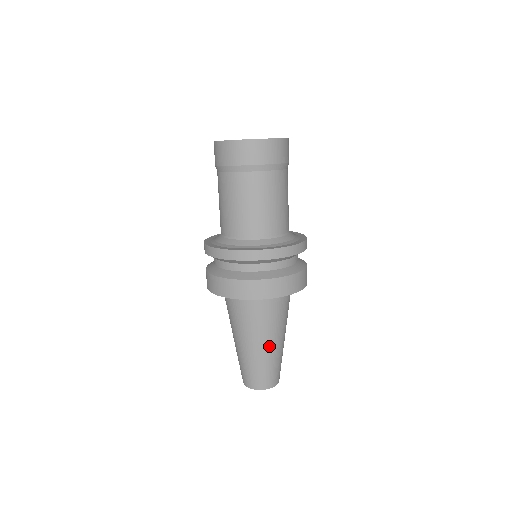
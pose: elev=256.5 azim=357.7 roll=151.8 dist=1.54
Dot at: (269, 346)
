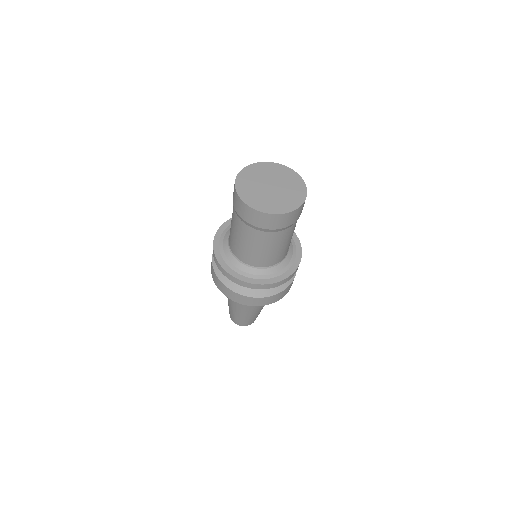
Dot at: occluded
